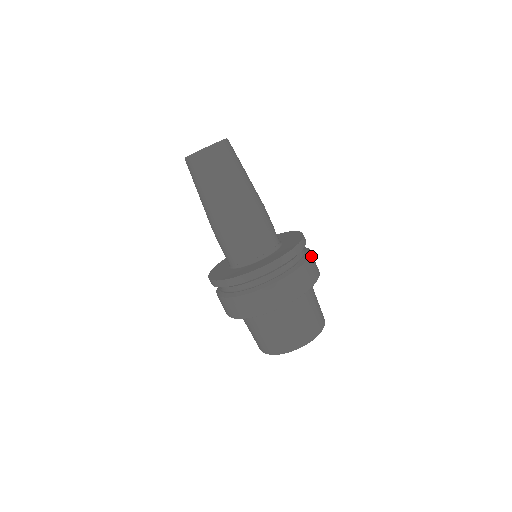
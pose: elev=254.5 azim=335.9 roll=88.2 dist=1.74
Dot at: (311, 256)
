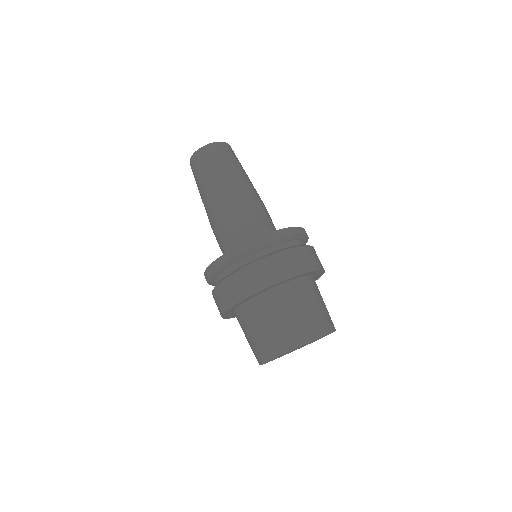
Dot at: (311, 248)
